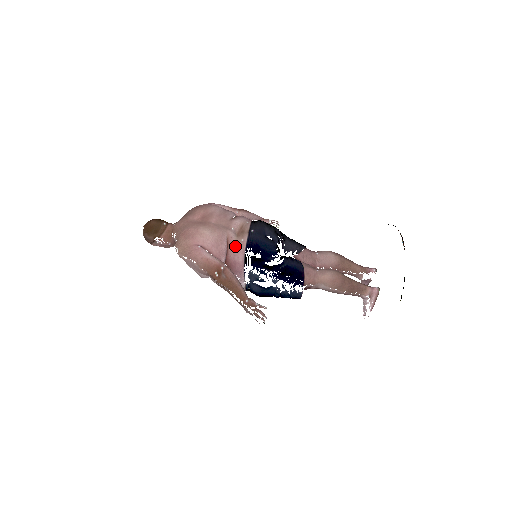
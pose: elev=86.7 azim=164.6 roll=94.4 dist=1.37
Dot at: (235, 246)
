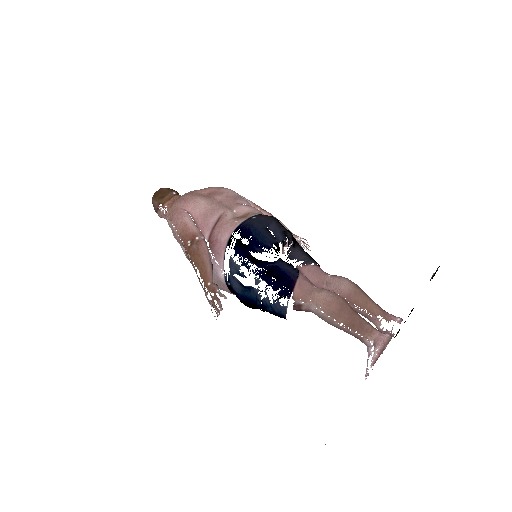
Dot at: (224, 223)
